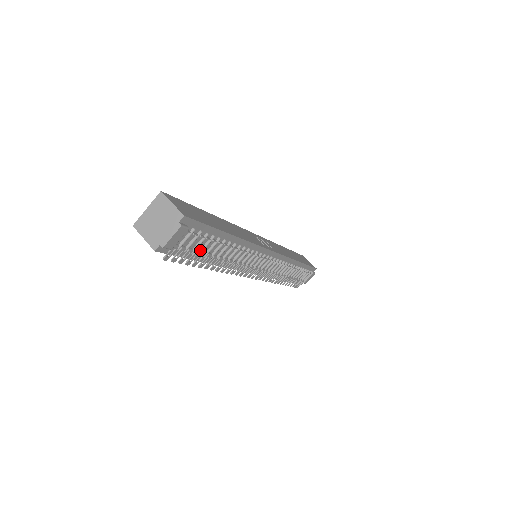
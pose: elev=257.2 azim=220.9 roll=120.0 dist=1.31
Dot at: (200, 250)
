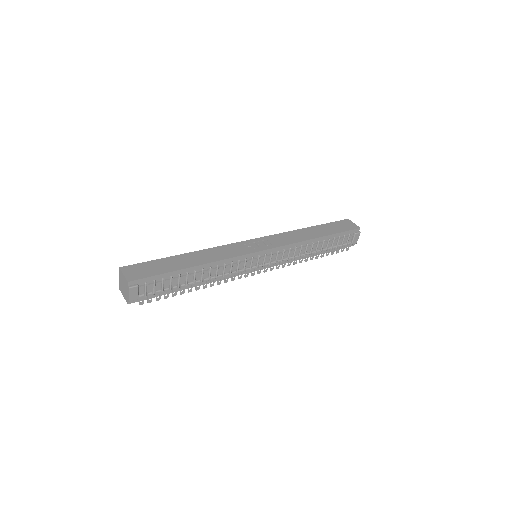
Dot at: (169, 287)
